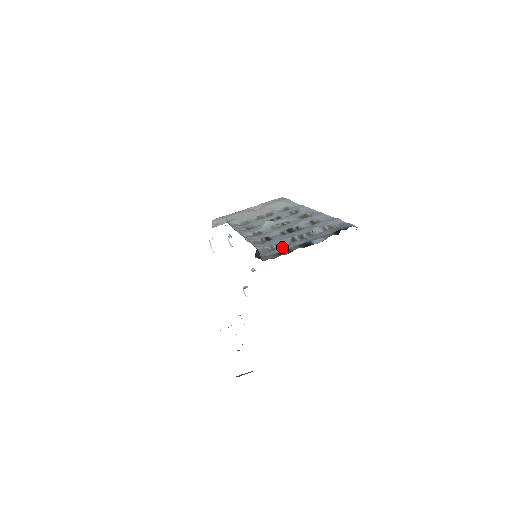
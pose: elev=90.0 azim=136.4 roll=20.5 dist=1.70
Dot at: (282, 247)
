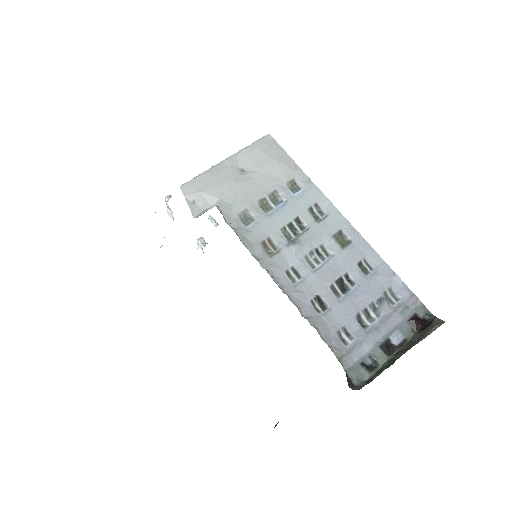
Dot at: (358, 345)
